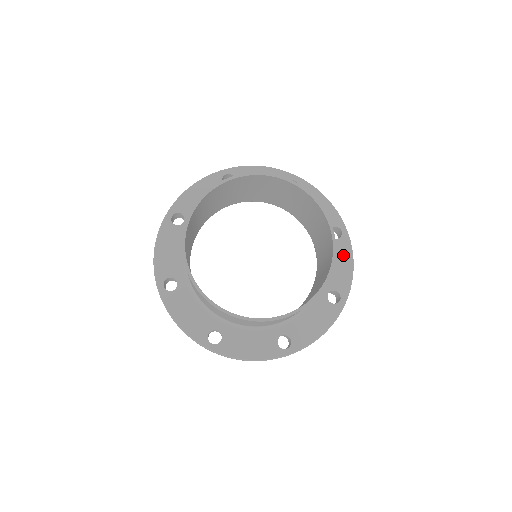
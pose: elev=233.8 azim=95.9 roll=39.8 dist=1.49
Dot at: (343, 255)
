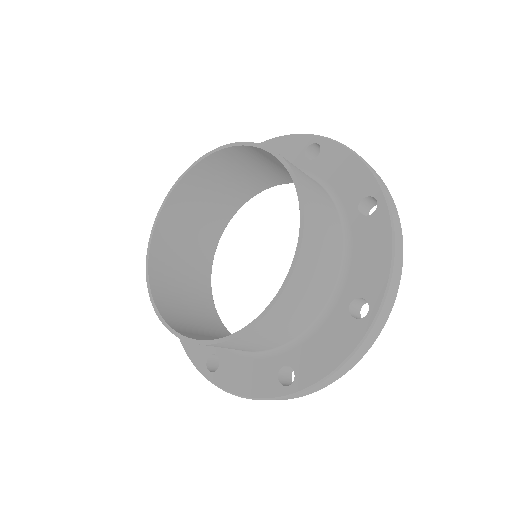
Dot at: (377, 239)
